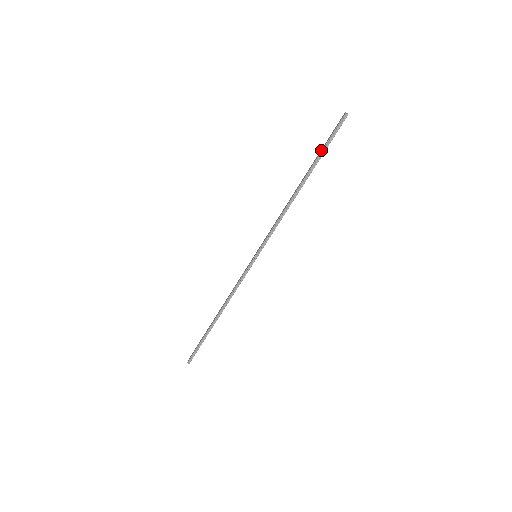
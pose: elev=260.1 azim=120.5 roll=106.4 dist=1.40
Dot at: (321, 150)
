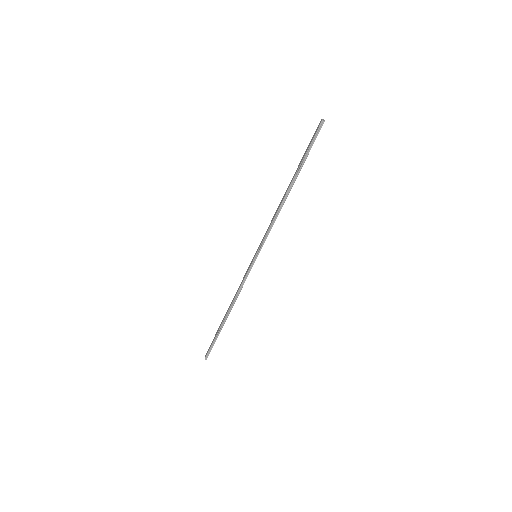
Dot at: (304, 155)
